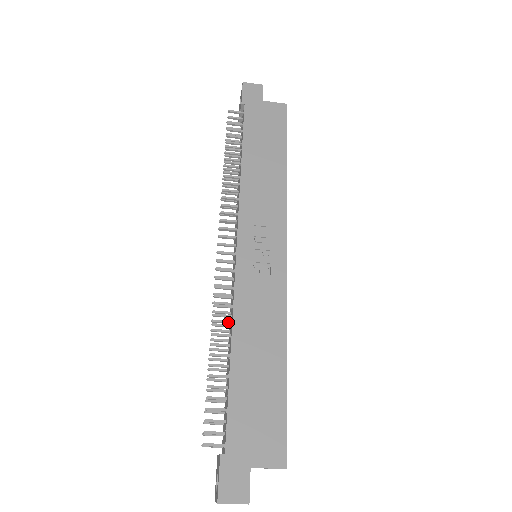
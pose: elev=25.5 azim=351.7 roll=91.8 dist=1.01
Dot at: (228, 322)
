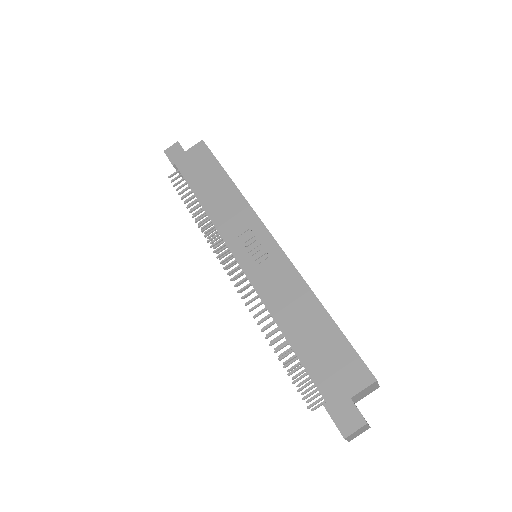
Dot at: occluded
